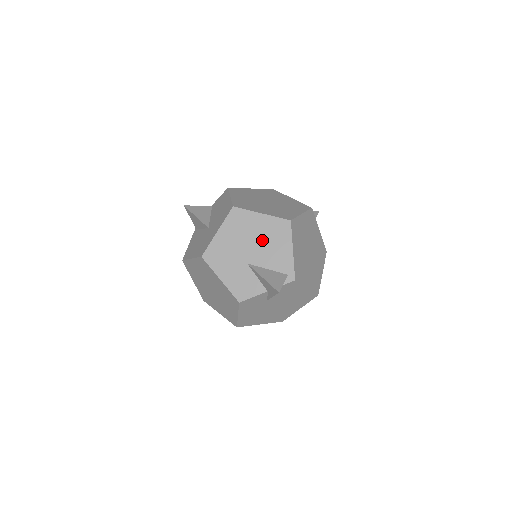
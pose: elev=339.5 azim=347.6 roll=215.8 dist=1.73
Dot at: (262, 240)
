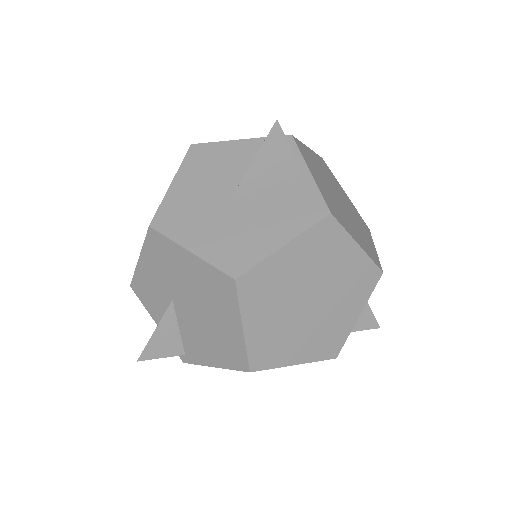
Dot at: (208, 325)
